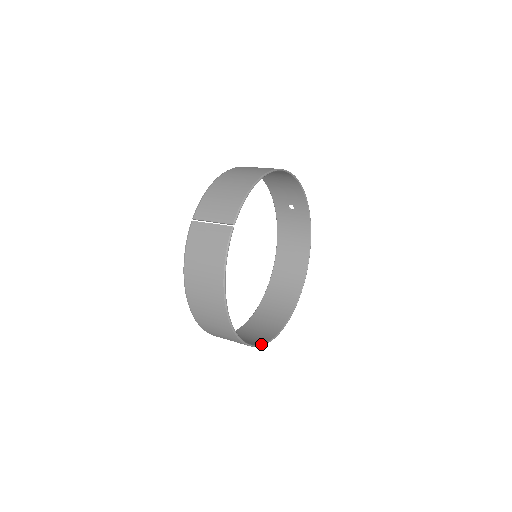
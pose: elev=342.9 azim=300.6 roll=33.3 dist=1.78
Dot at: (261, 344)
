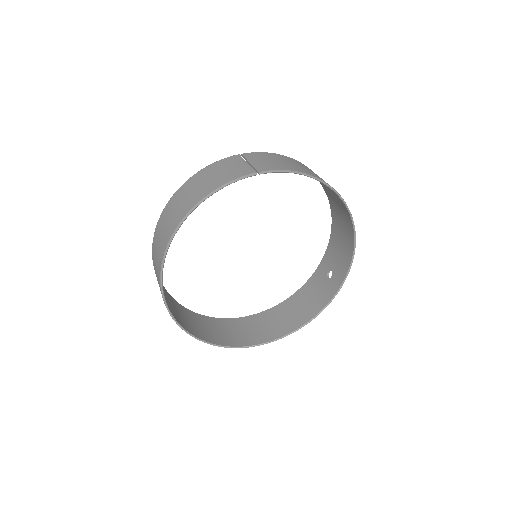
Dot at: (174, 317)
